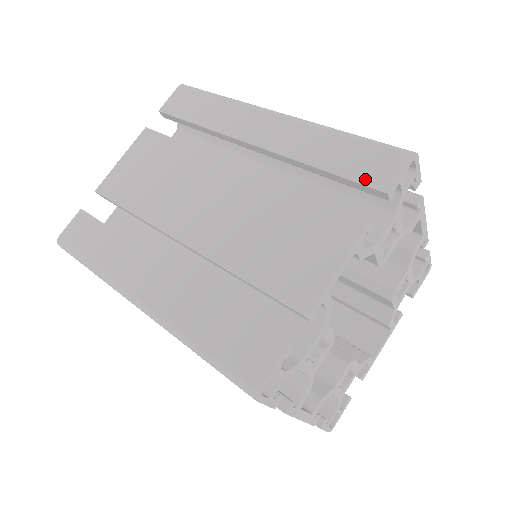
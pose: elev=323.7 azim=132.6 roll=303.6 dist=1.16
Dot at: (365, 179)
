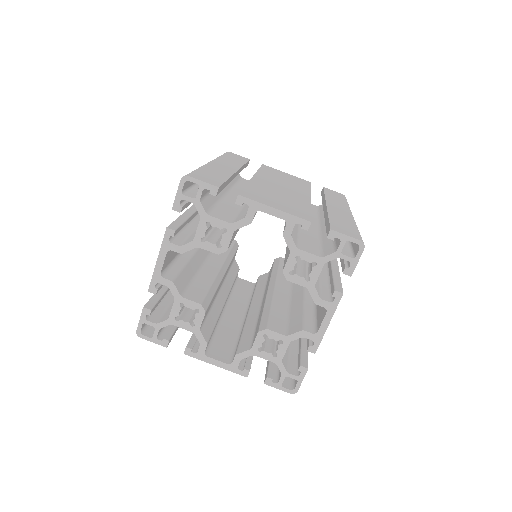
Dot at: (334, 225)
